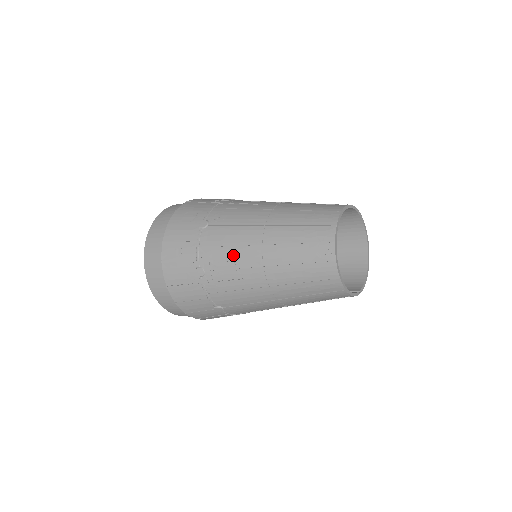
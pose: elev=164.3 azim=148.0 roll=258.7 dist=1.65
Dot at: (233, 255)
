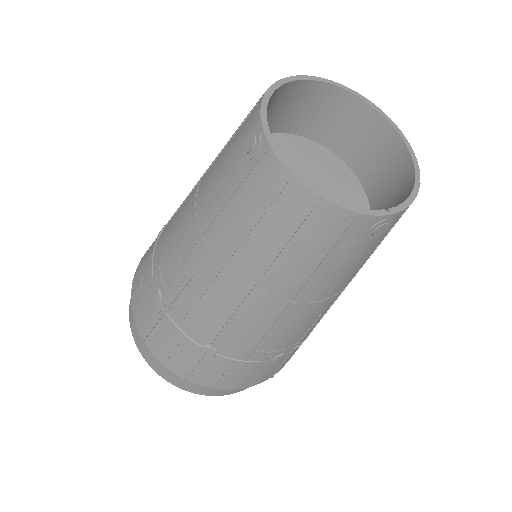
Dot at: (175, 244)
